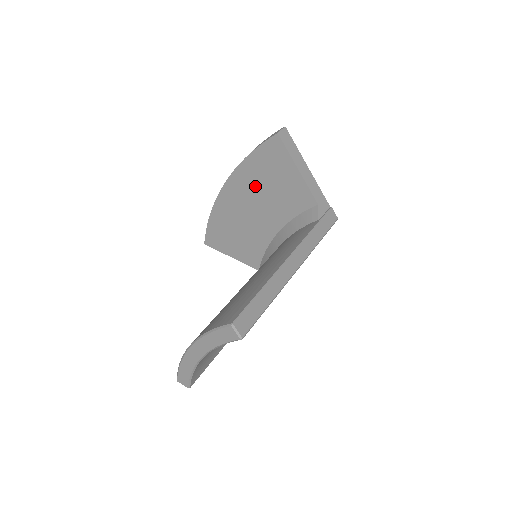
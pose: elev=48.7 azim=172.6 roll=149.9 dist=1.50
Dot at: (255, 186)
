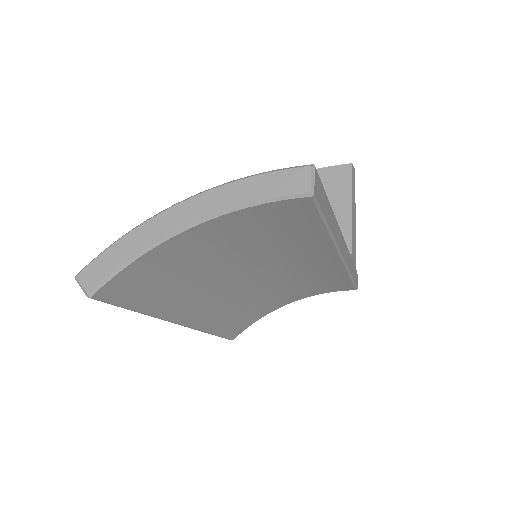
Dot at: occluded
